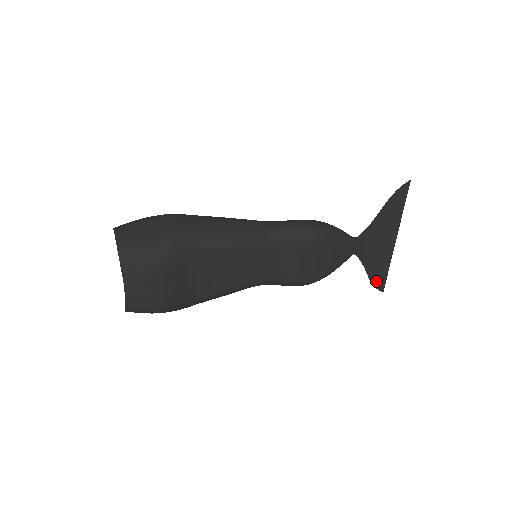
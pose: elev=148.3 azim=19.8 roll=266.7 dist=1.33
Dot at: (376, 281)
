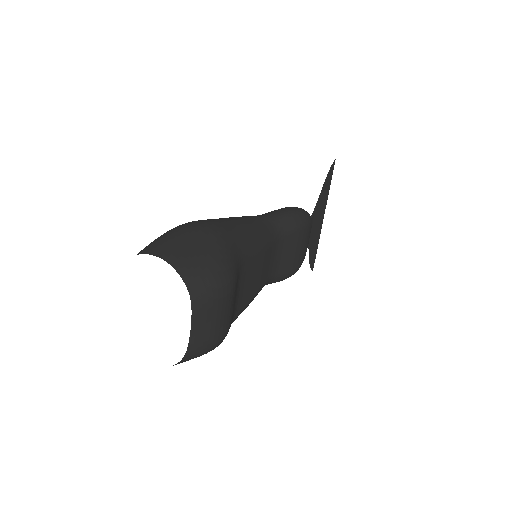
Dot at: (311, 261)
